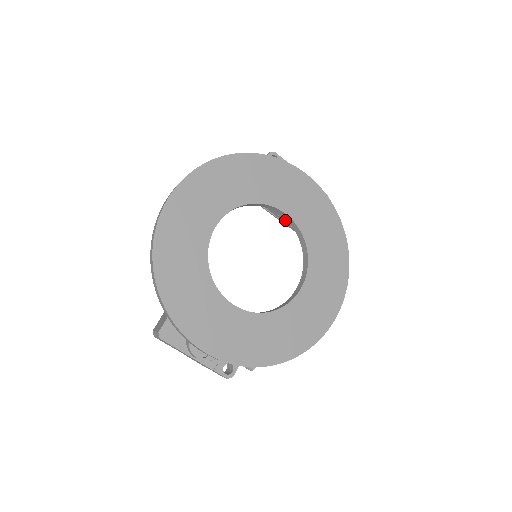
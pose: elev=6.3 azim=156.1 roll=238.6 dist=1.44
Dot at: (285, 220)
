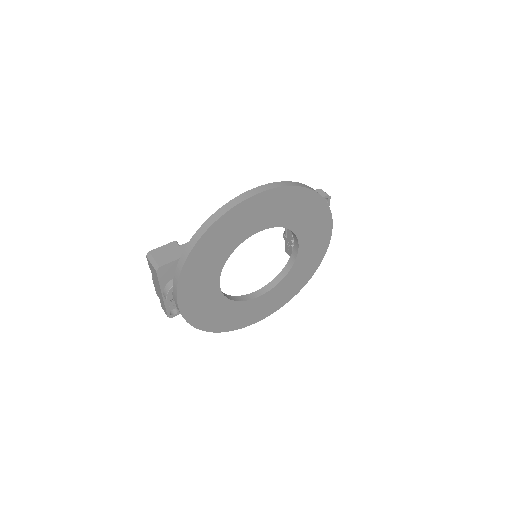
Dot at: (289, 240)
